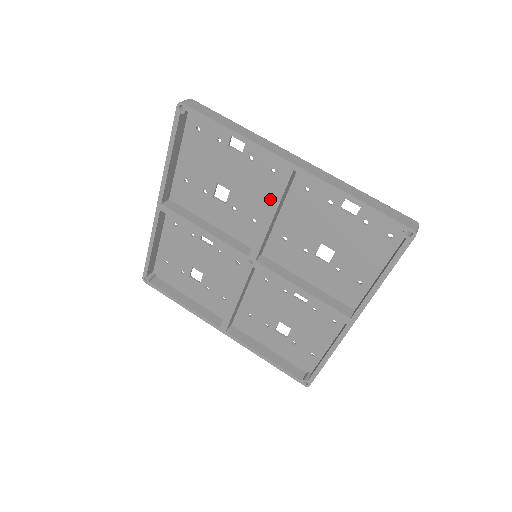
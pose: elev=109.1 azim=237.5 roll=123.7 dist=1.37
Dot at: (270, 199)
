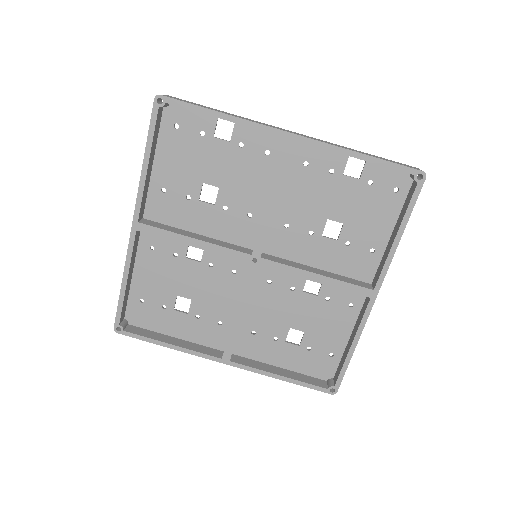
Dot at: (266, 185)
